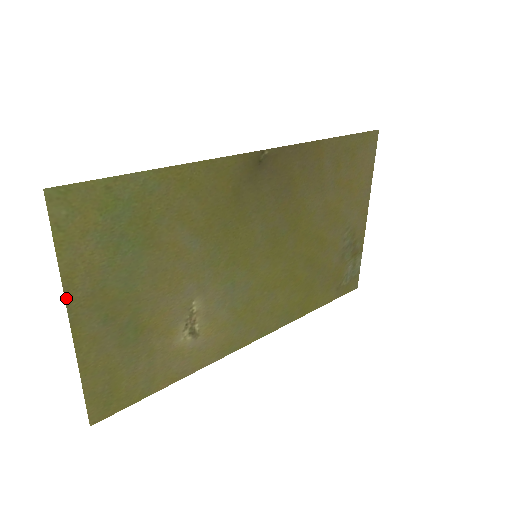
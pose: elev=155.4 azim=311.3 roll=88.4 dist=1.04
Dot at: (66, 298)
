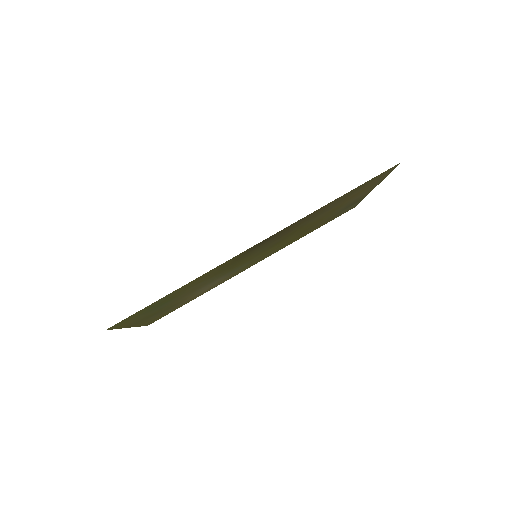
Dot at: (127, 327)
